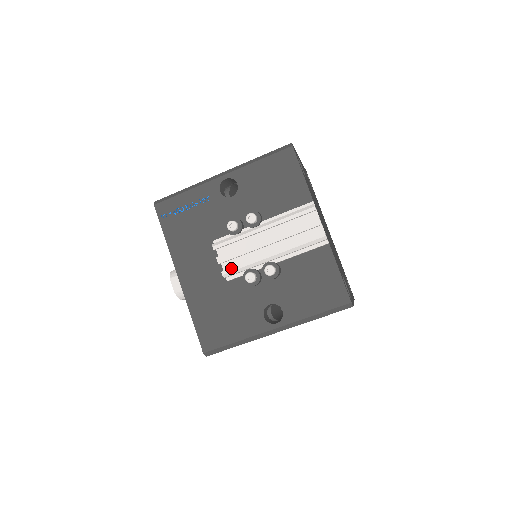
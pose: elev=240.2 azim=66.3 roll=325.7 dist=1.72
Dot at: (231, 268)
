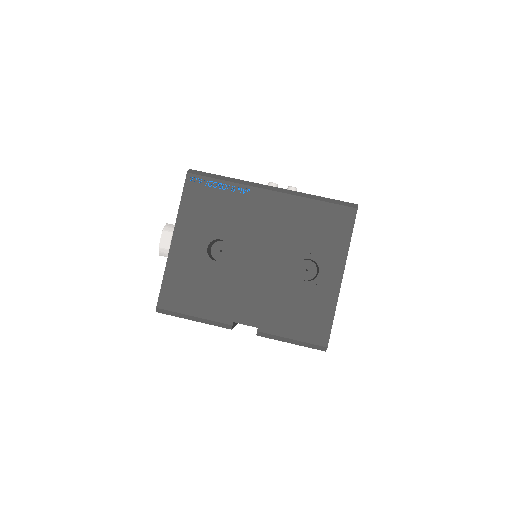
Dot at: occluded
